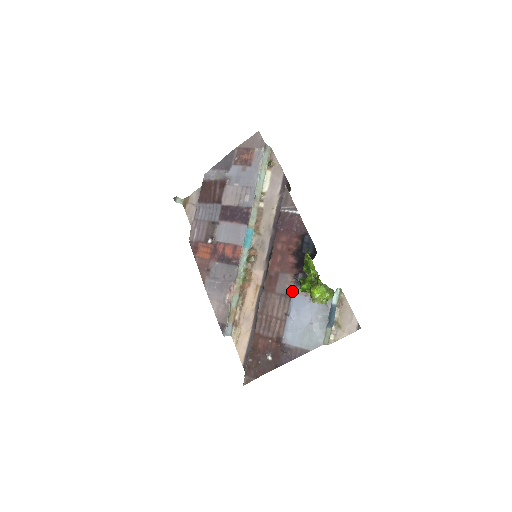
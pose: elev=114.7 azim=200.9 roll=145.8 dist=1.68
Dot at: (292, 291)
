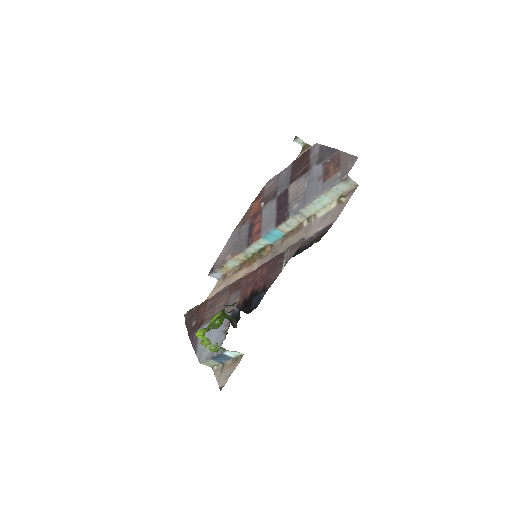
Dot at: (228, 310)
